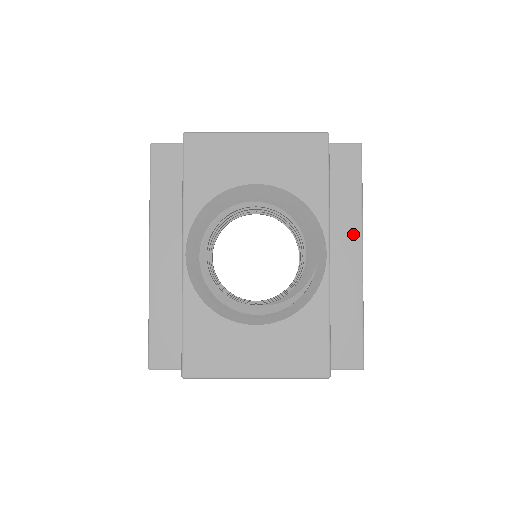
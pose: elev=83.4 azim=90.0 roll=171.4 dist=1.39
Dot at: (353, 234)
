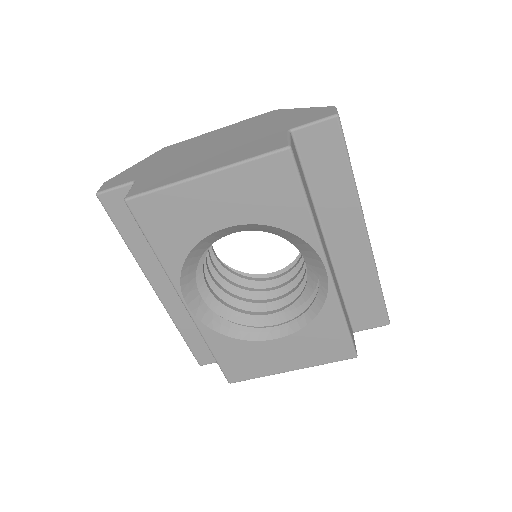
Dot at: (352, 219)
